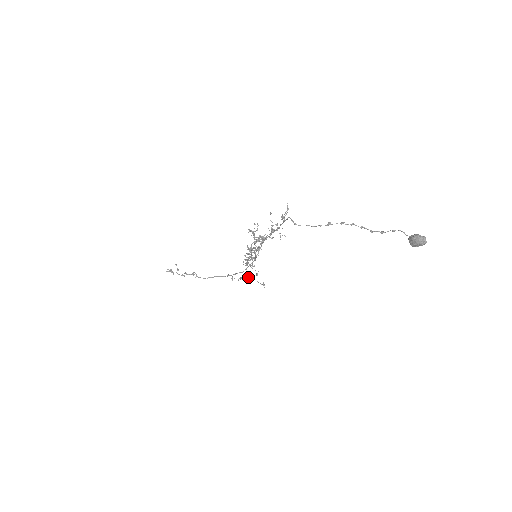
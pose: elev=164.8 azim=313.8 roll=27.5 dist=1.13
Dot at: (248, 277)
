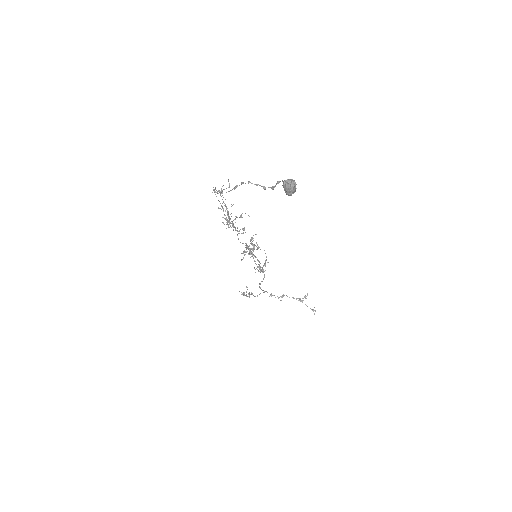
Dot at: (293, 298)
